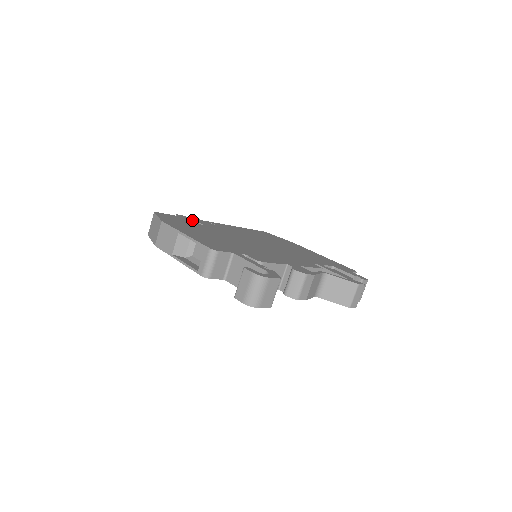
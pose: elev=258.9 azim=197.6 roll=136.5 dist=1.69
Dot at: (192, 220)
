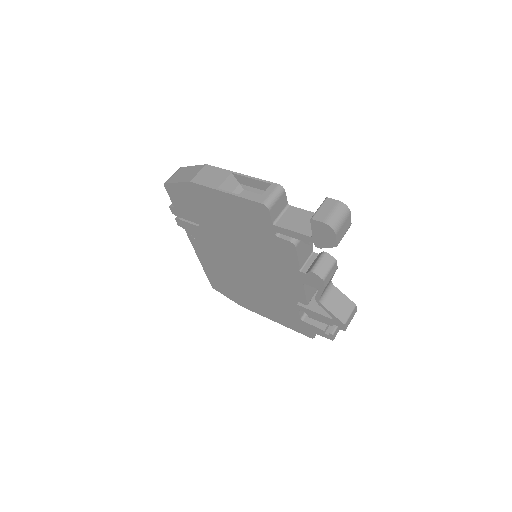
Dot at: occluded
